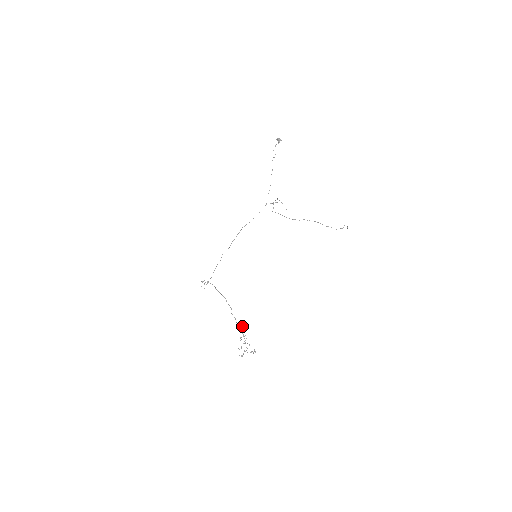
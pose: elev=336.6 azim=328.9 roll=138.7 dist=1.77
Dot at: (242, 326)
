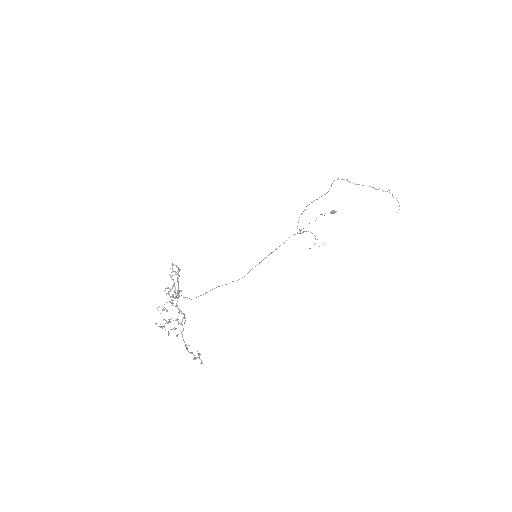
Dot at: (179, 276)
